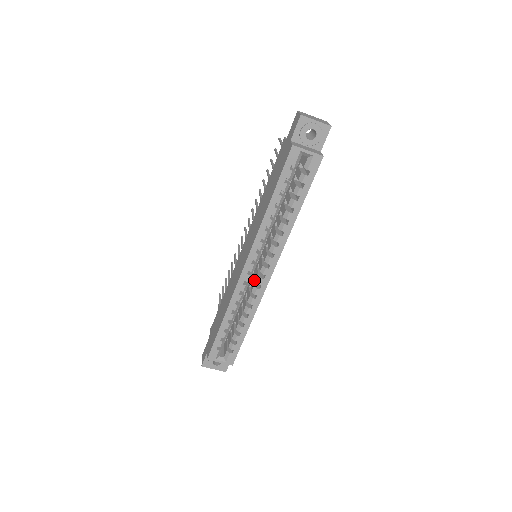
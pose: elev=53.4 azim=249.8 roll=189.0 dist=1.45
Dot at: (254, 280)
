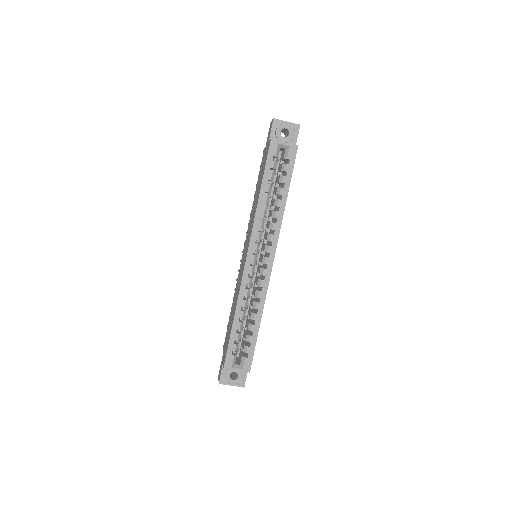
Dot at: (258, 277)
